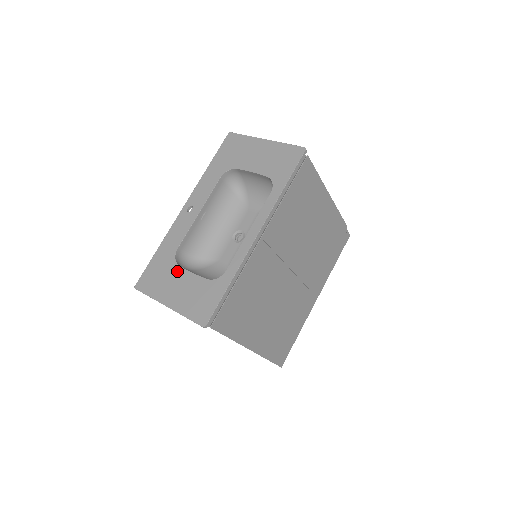
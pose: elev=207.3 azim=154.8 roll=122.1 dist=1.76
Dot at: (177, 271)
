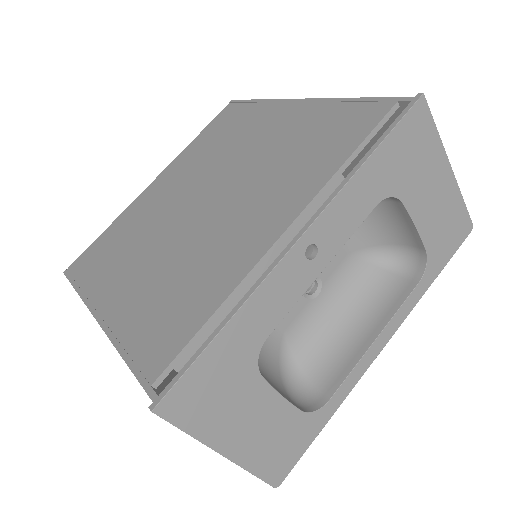
Dot at: (257, 388)
